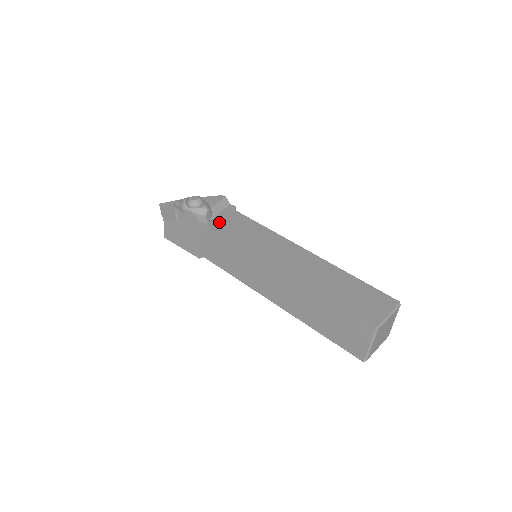
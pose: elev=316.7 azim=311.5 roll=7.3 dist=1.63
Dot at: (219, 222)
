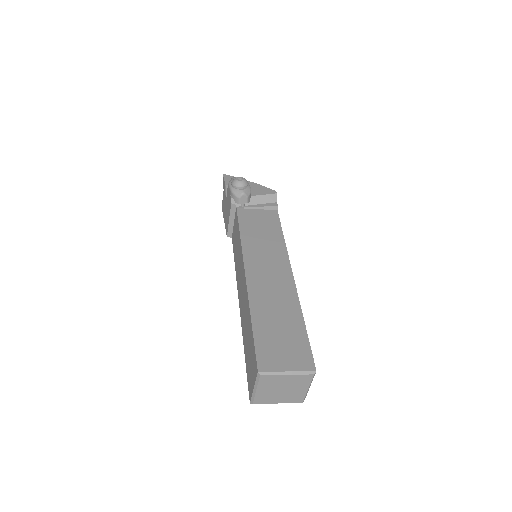
Dot at: (250, 211)
